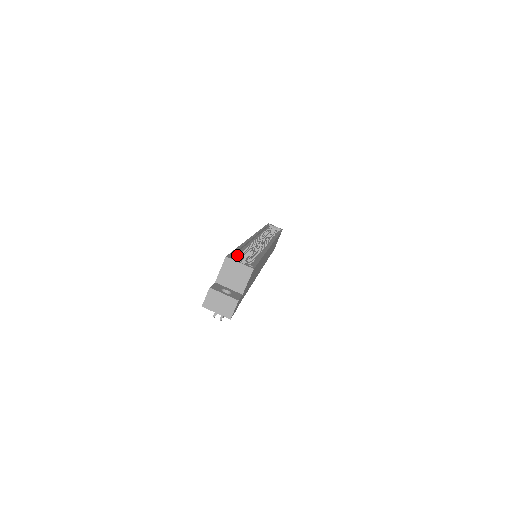
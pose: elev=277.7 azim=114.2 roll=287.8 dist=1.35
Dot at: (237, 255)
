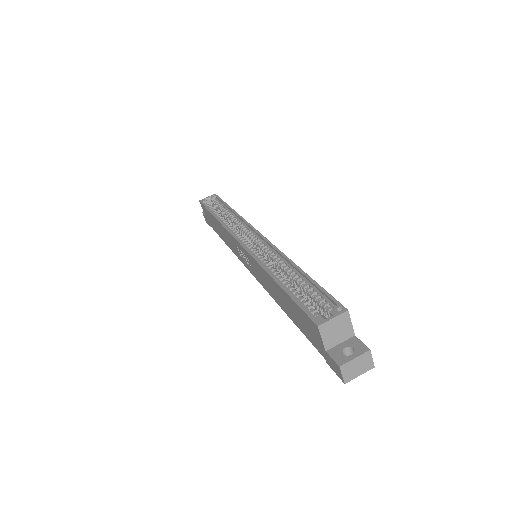
Dot at: (302, 303)
